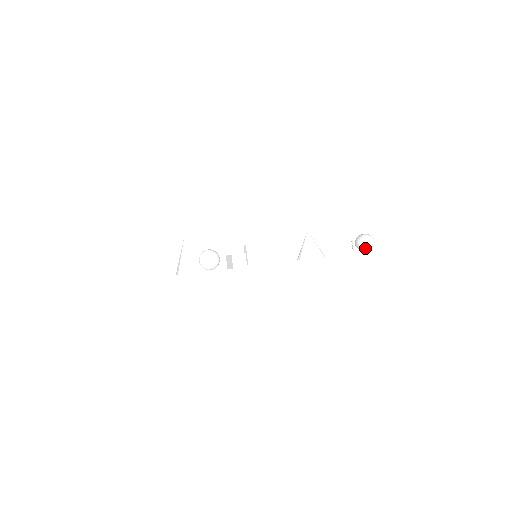
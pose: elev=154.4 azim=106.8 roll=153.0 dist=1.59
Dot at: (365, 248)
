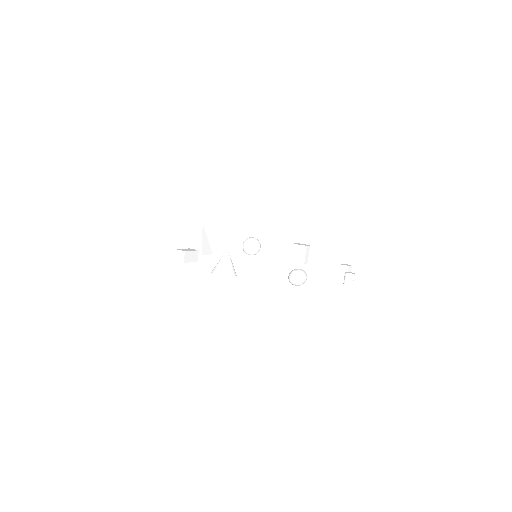
Dot at: (291, 283)
